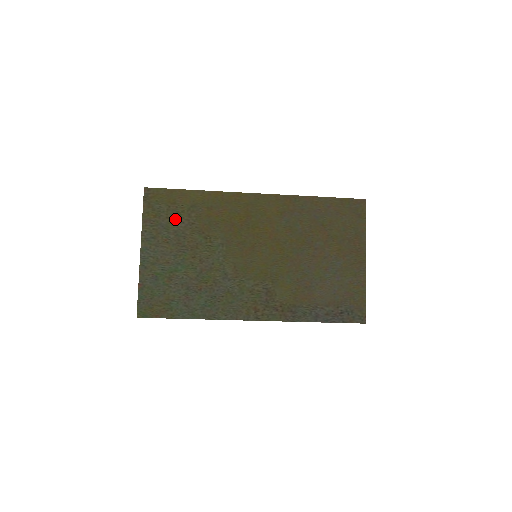
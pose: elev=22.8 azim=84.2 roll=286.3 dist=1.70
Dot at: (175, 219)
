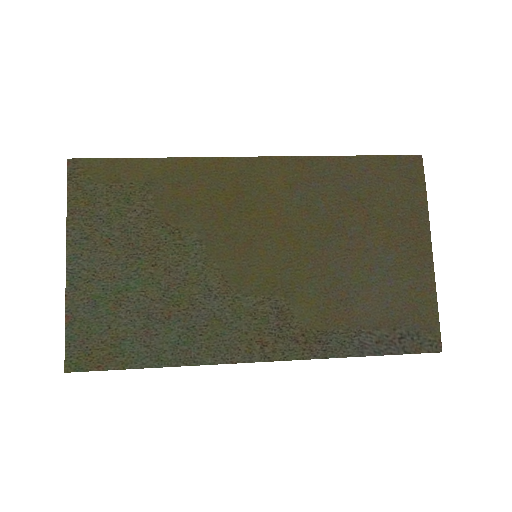
Dot at: (121, 206)
